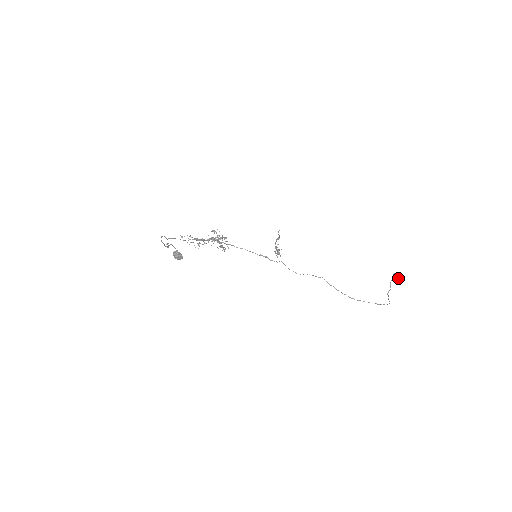
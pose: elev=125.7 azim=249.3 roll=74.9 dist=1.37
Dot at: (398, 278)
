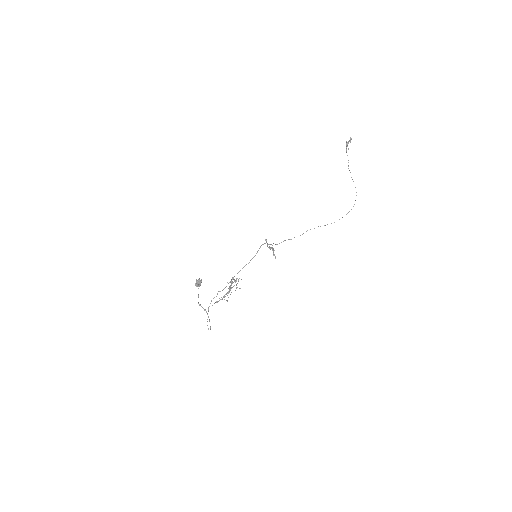
Dot at: (350, 141)
